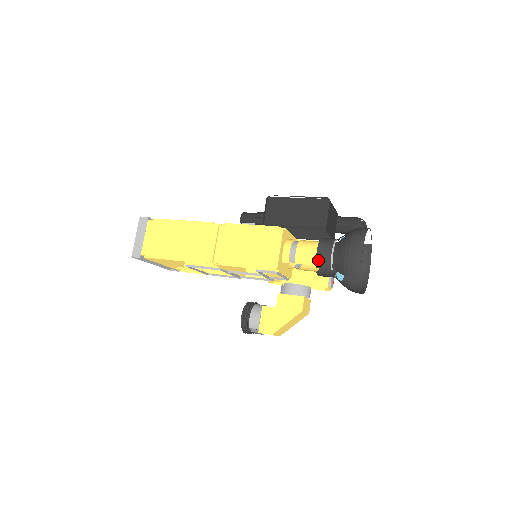
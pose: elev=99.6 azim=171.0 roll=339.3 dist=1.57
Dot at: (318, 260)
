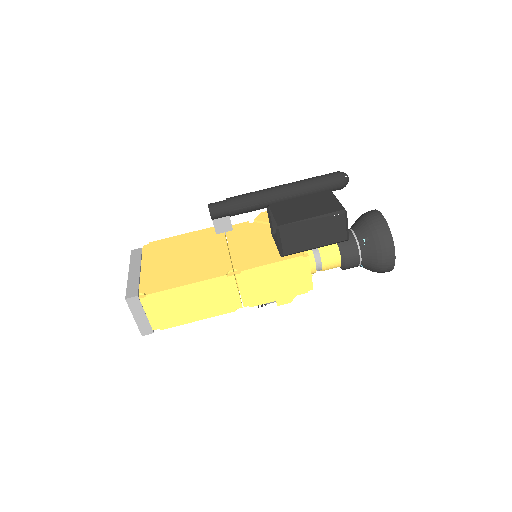
Dot at: (348, 266)
